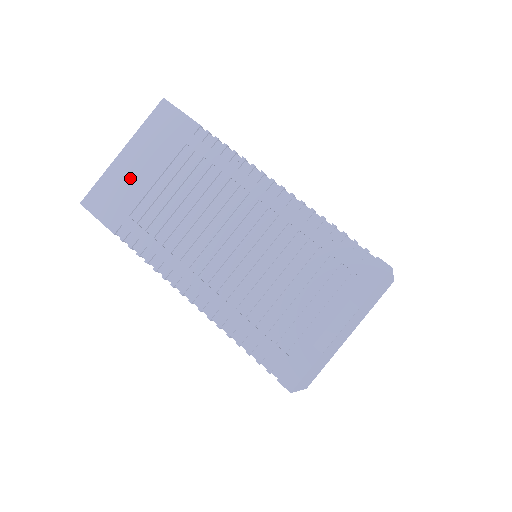
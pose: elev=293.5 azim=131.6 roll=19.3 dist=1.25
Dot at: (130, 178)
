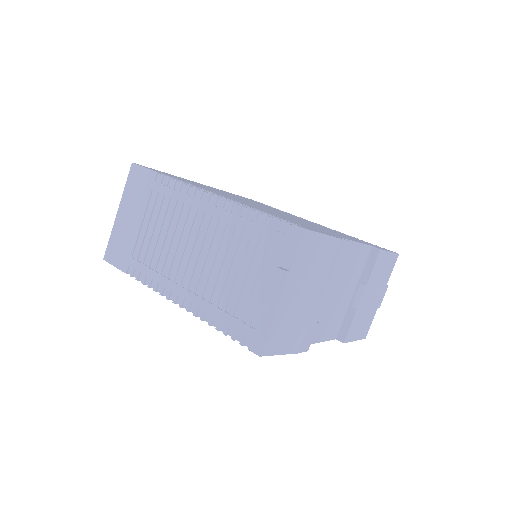
Dot at: (126, 229)
